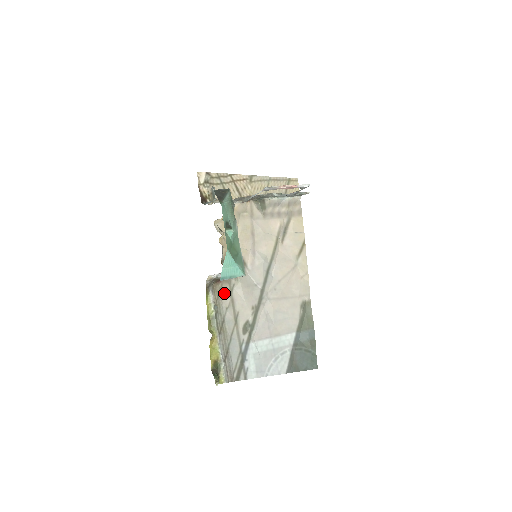
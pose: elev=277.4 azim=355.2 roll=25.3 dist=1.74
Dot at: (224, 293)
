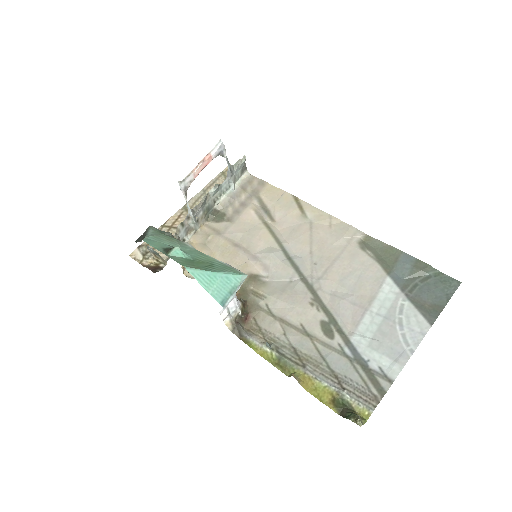
Dot at: (265, 323)
